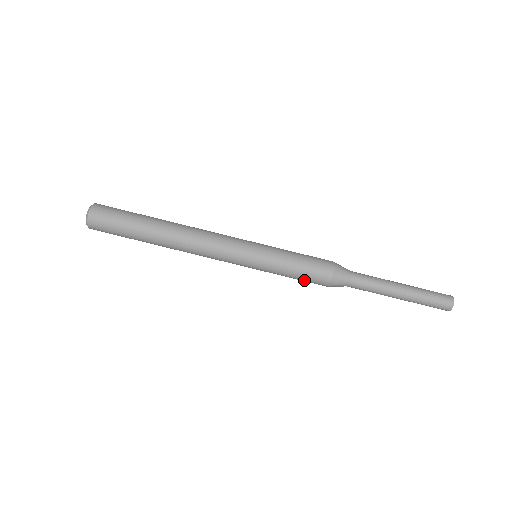
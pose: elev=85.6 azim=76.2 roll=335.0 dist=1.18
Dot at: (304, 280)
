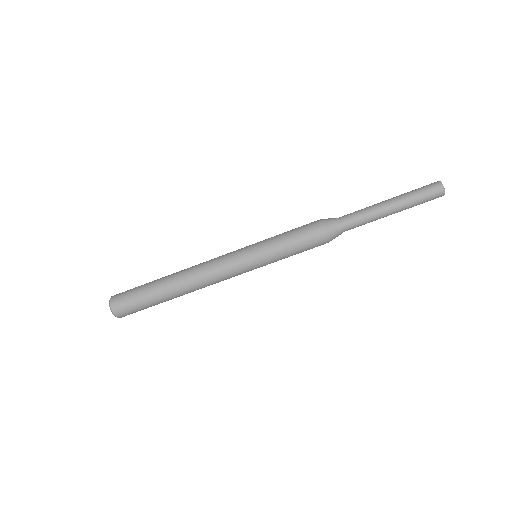
Dot at: (304, 247)
